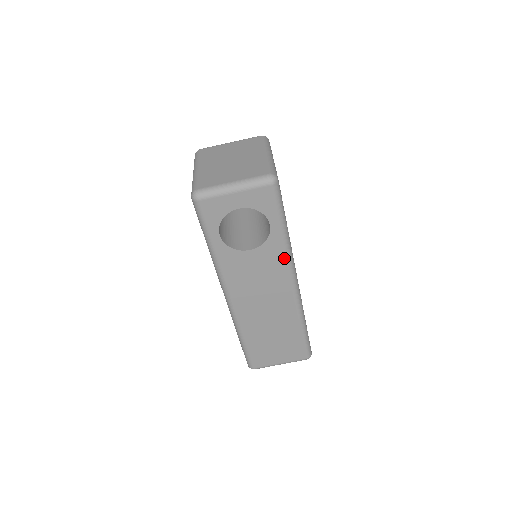
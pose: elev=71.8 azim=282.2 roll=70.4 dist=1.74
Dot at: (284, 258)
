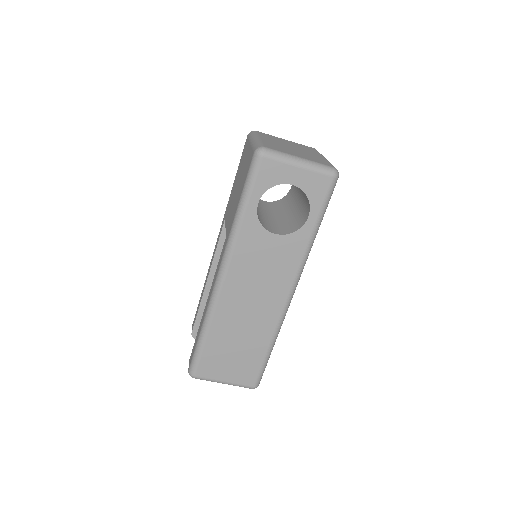
Dot at: (300, 259)
